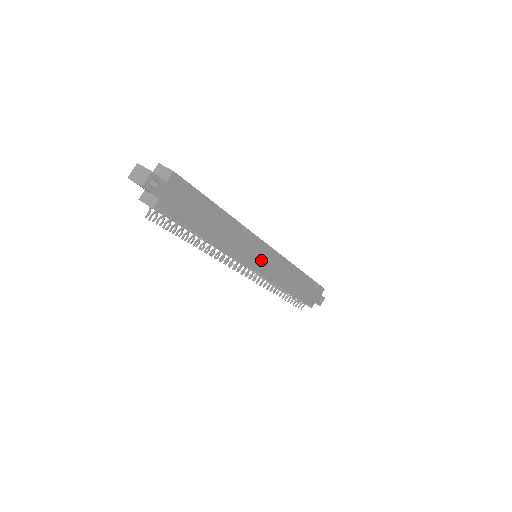
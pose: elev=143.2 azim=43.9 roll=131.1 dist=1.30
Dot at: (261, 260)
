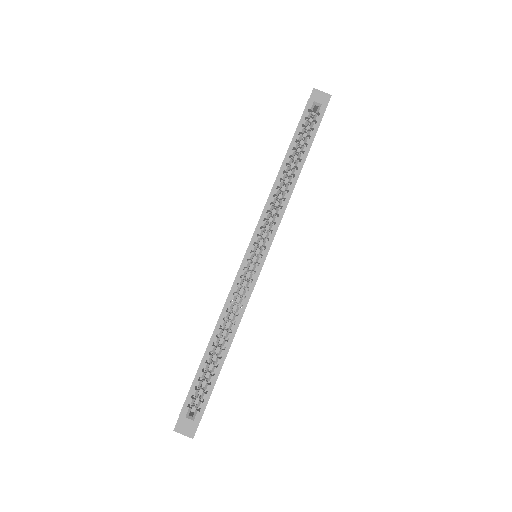
Dot at: occluded
